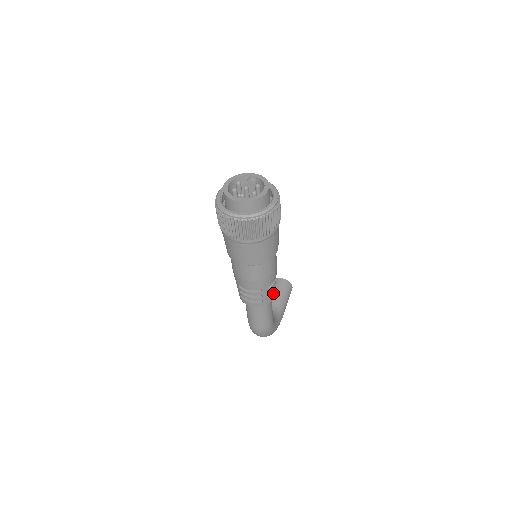
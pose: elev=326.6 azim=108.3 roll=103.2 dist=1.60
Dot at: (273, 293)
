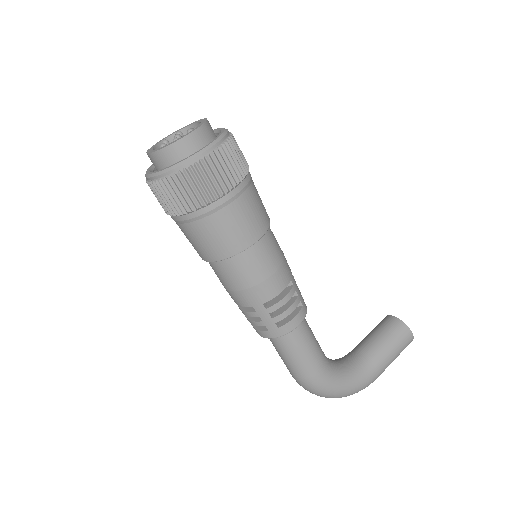
Dot at: (289, 319)
